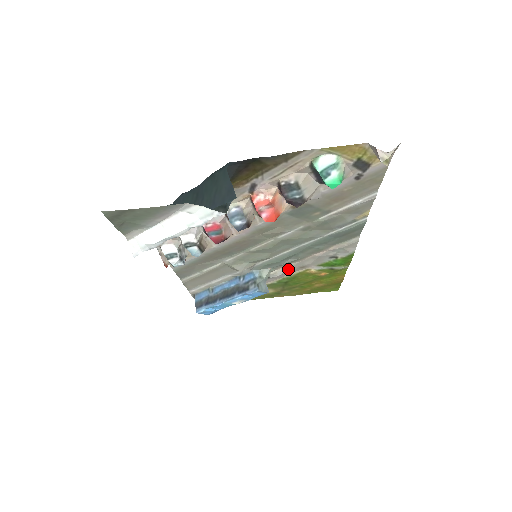
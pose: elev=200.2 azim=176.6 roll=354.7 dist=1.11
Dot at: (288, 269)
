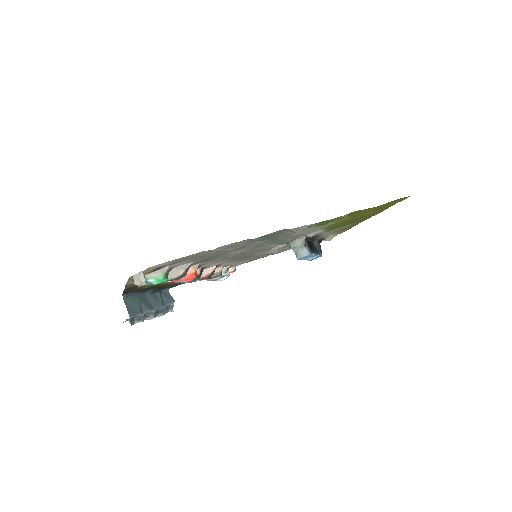
Dot at: (308, 234)
